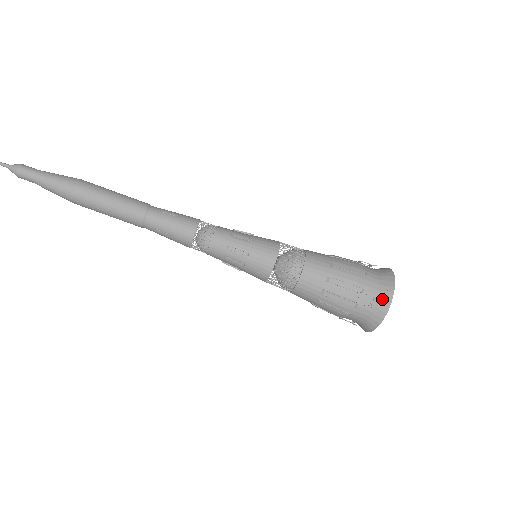
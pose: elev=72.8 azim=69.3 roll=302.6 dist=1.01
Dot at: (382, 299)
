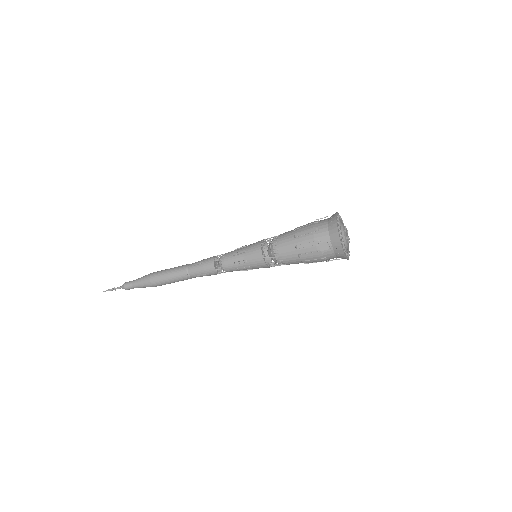
Dot at: (334, 239)
